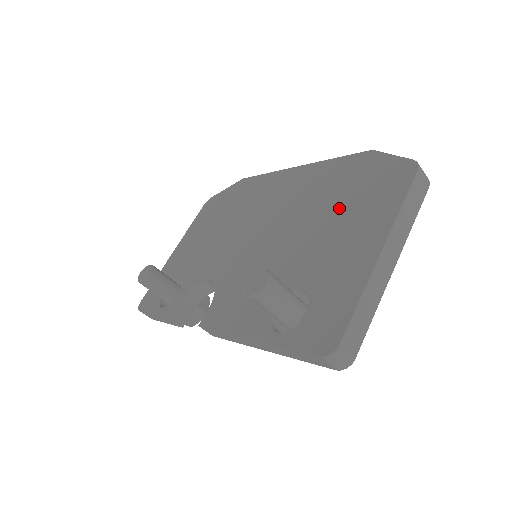
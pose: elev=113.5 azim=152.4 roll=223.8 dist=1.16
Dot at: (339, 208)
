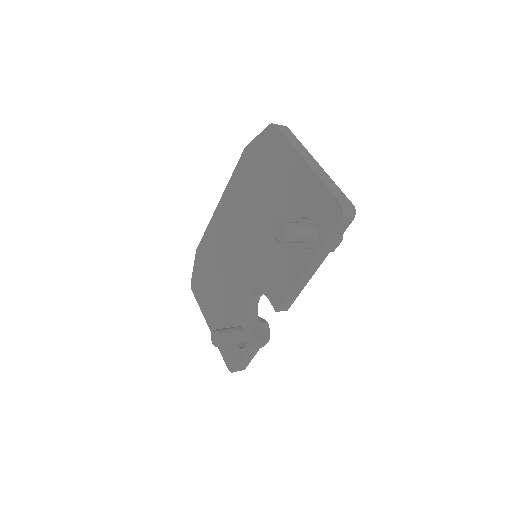
Dot at: (265, 181)
